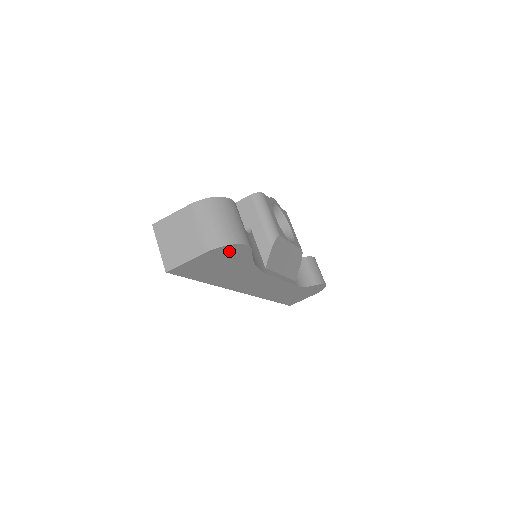
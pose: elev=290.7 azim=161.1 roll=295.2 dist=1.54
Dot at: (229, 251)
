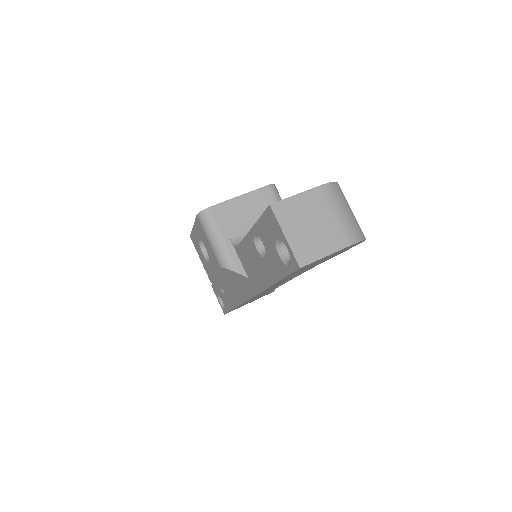
Dot at: (350, 247)
